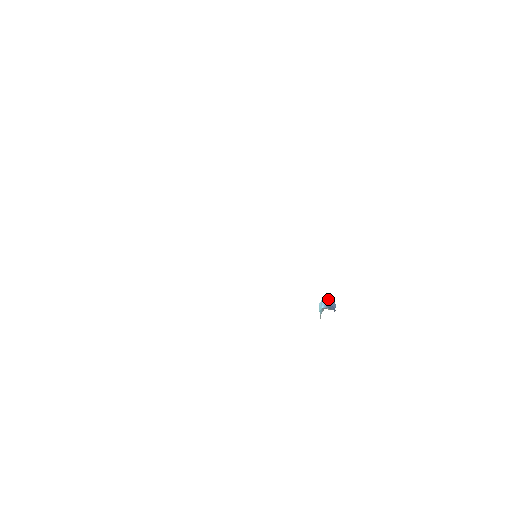
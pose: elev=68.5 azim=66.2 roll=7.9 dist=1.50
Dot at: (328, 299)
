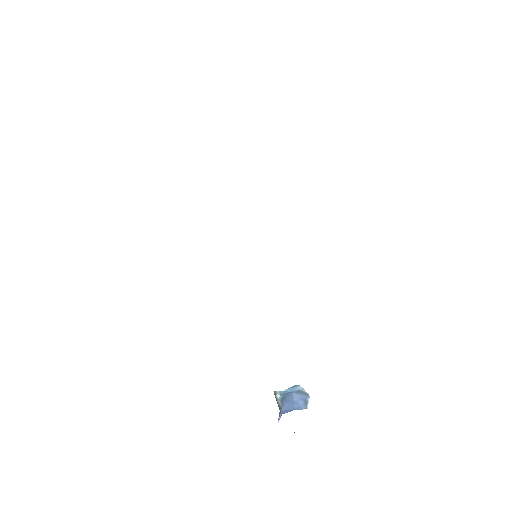
Dot at: (302, 392)
